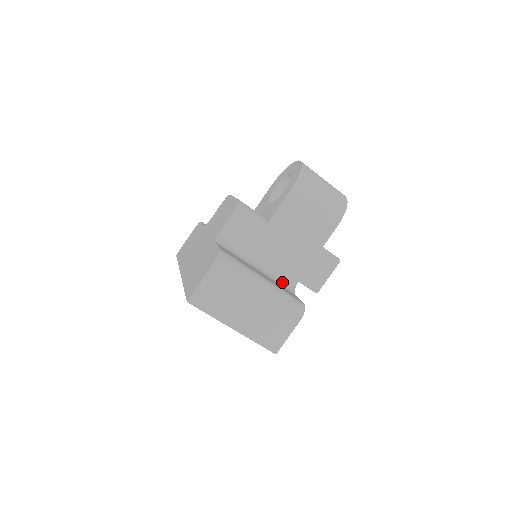
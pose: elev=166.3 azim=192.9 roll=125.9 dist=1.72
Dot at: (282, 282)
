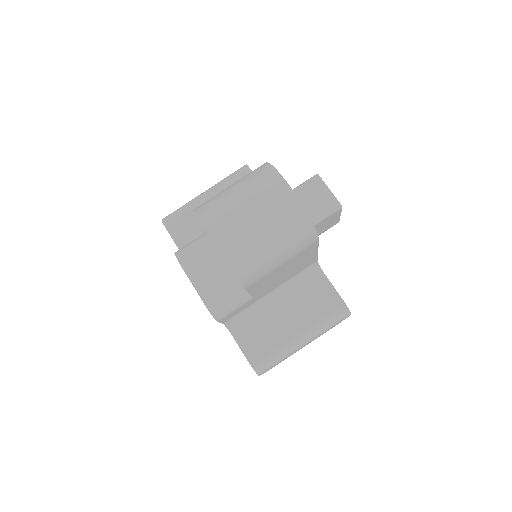
Dot at: (305, 279)
